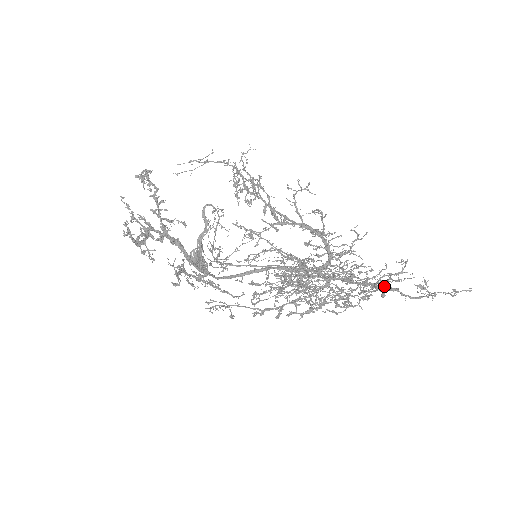
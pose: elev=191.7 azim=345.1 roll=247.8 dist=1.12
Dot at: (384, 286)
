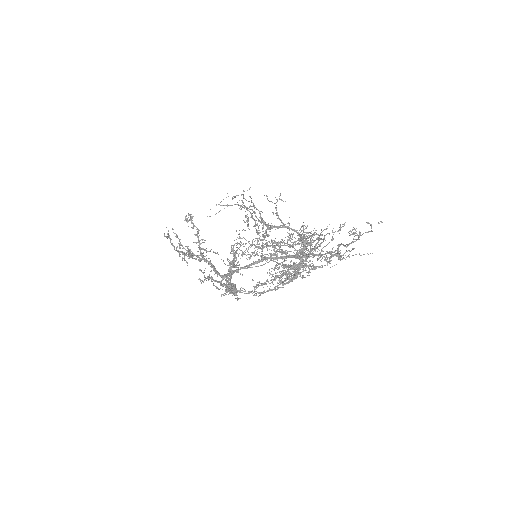
Dot at: (337, 249)
